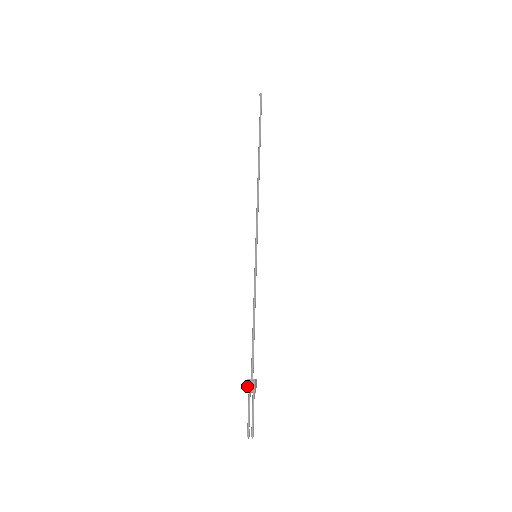
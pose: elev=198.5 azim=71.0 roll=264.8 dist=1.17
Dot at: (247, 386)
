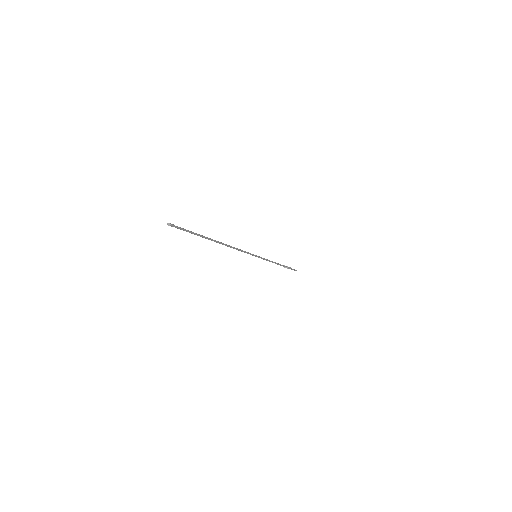
Dot at: occluded
